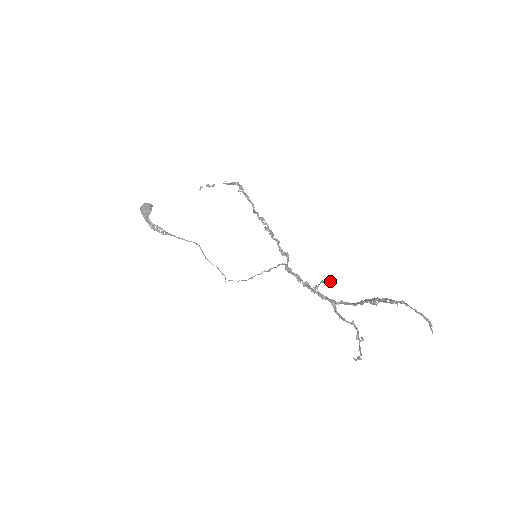
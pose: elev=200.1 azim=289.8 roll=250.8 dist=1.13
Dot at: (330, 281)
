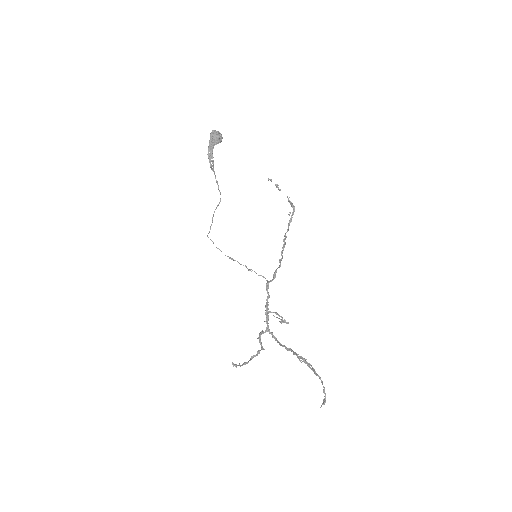
Dot at: (284, 320)
